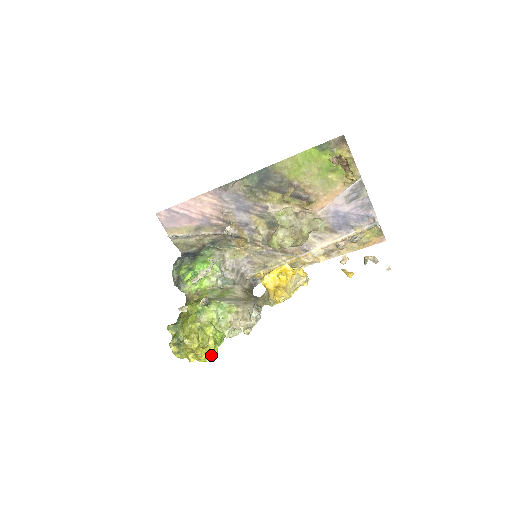
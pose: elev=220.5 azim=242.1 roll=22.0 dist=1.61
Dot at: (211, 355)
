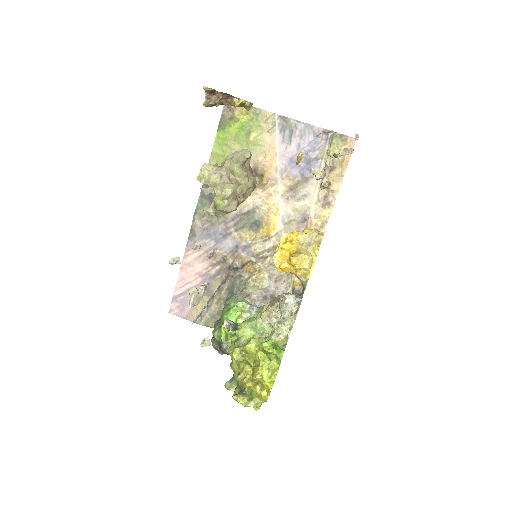
Dot at: (273, 369)
